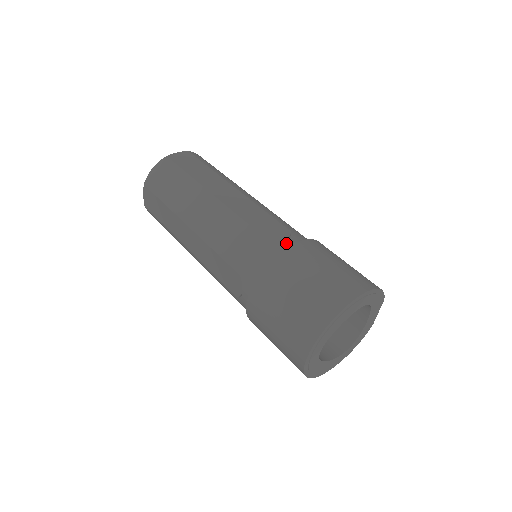
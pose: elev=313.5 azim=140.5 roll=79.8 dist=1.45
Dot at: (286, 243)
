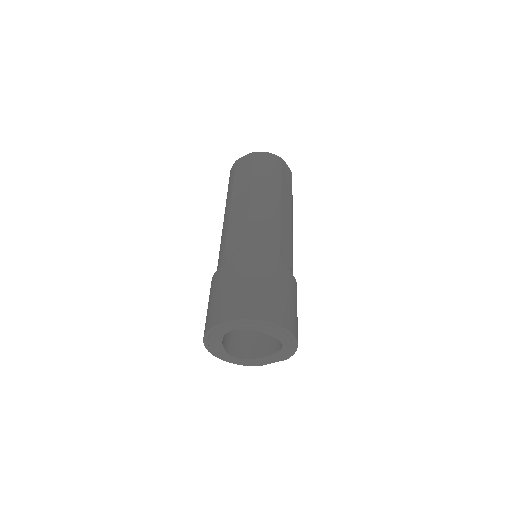
Dot at: (286, 267)
